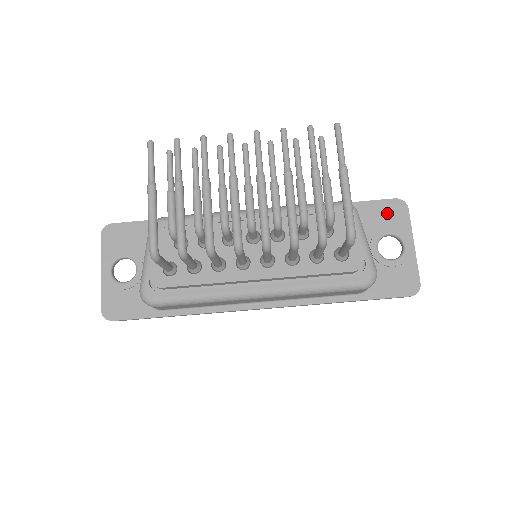
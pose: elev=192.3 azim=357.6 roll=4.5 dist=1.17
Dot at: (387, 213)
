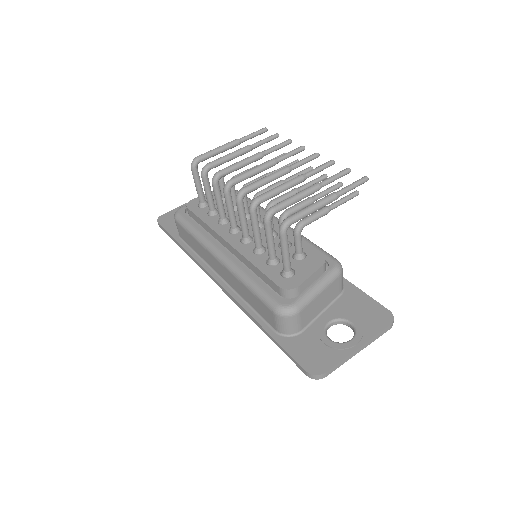
Dot at: (370, 312)
